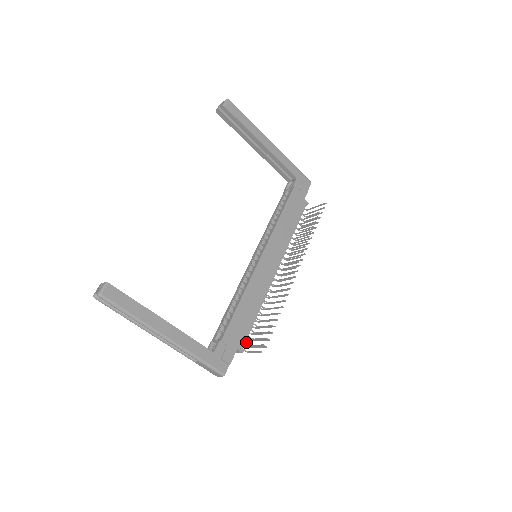
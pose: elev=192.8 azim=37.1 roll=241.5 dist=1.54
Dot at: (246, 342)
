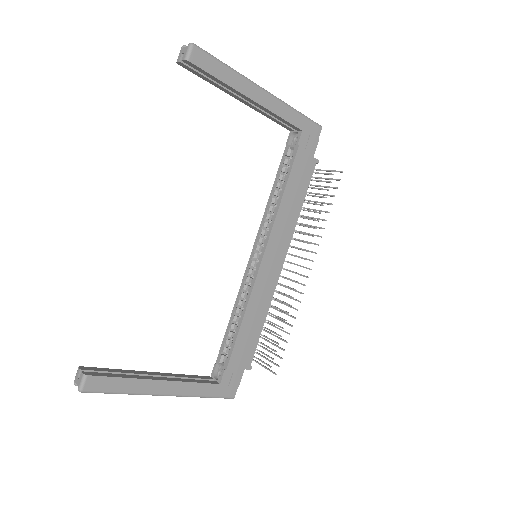
Dot at: occluded
